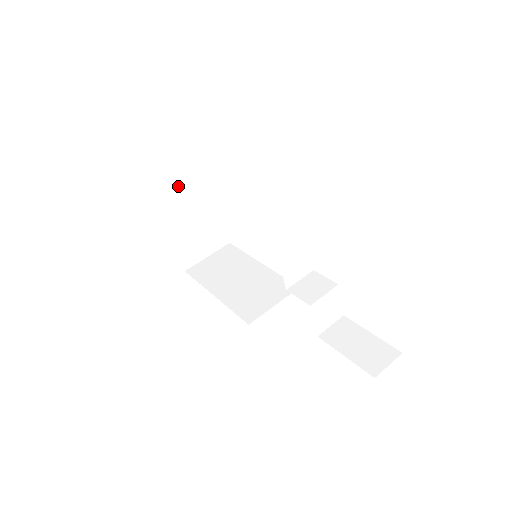
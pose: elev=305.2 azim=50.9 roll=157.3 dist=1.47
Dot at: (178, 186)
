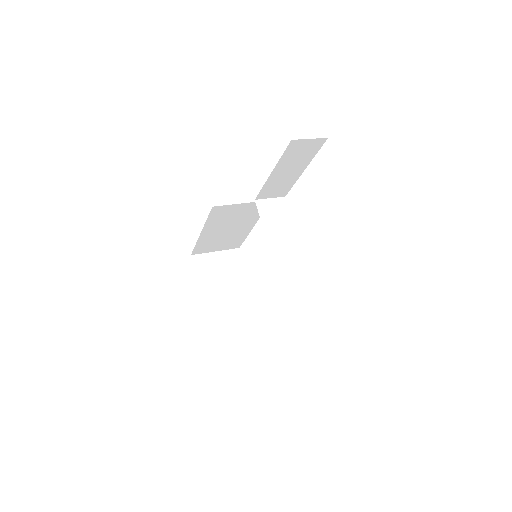
Dot at: (215, 255)
